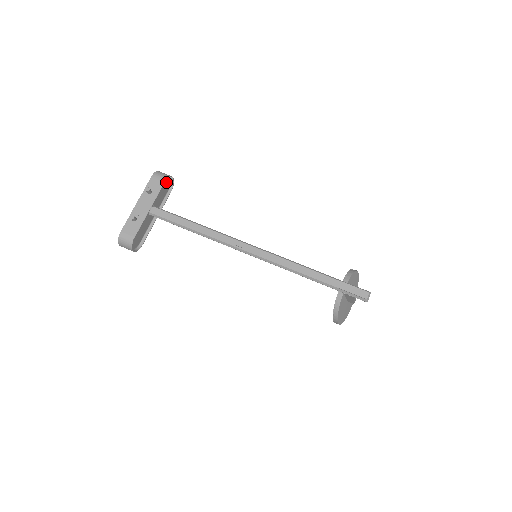
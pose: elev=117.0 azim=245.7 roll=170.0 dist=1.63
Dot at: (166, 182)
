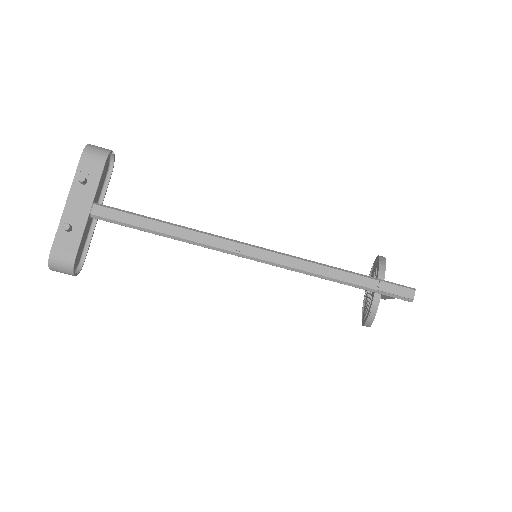
Dot at: (106, 162)
